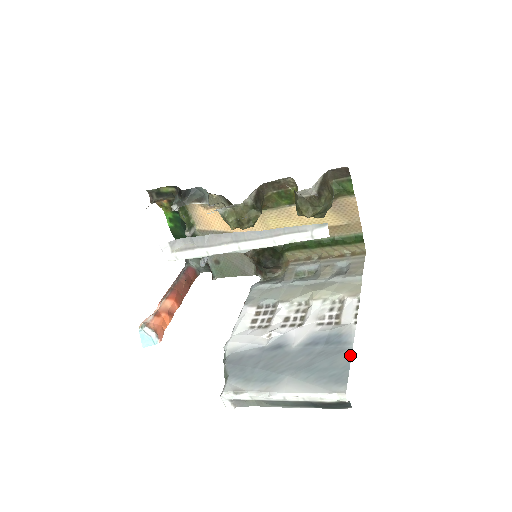
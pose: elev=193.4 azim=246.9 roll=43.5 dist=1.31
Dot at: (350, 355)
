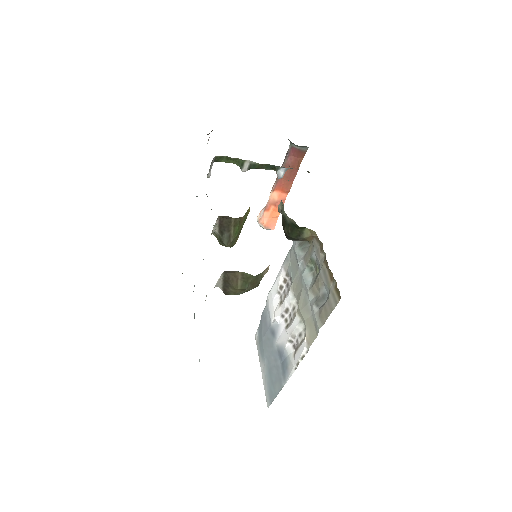
Dot at: (280, 389)
